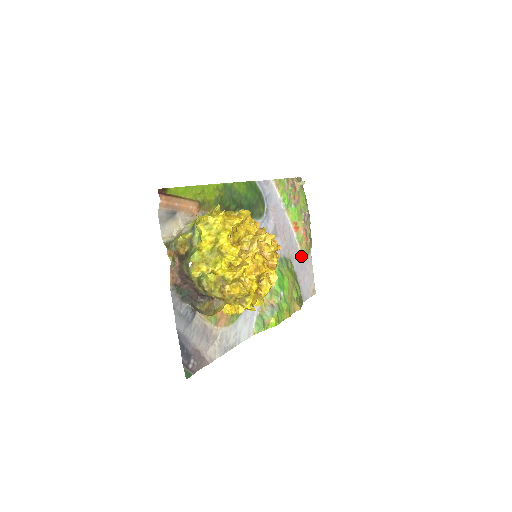
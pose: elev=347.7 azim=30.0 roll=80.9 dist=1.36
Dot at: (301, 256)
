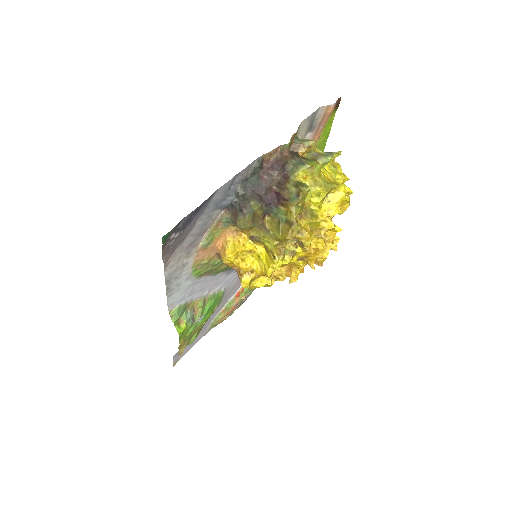
Dot at: (212, 320)
